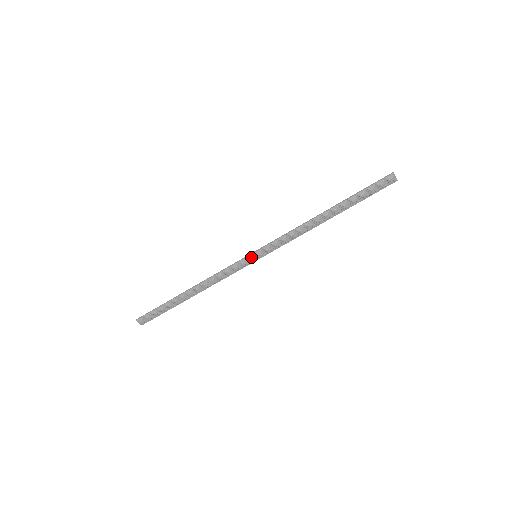
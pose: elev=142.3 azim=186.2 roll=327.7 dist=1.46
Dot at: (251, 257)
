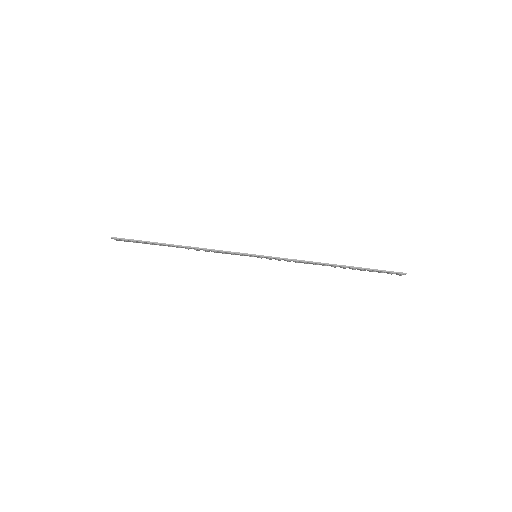
Dot at: (252, 256)
